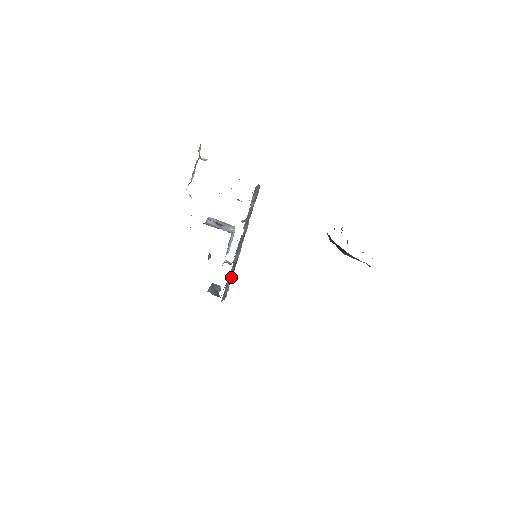
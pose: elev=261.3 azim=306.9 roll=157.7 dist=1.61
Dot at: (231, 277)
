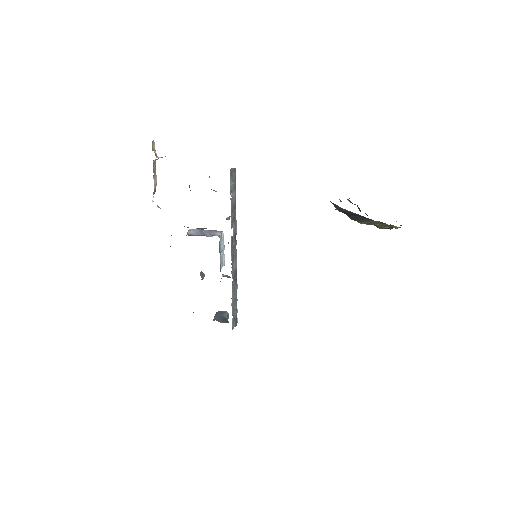
Dot at: (235, 294)
